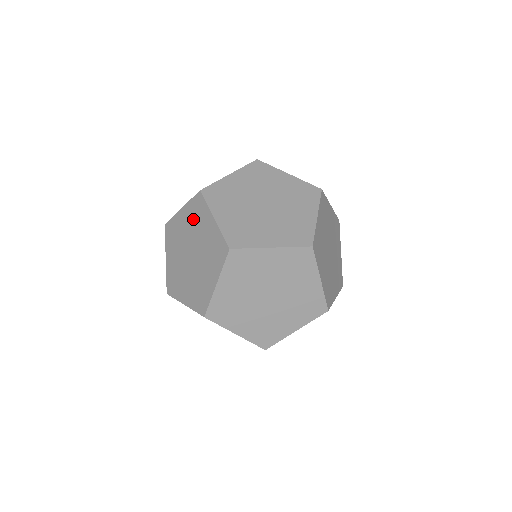
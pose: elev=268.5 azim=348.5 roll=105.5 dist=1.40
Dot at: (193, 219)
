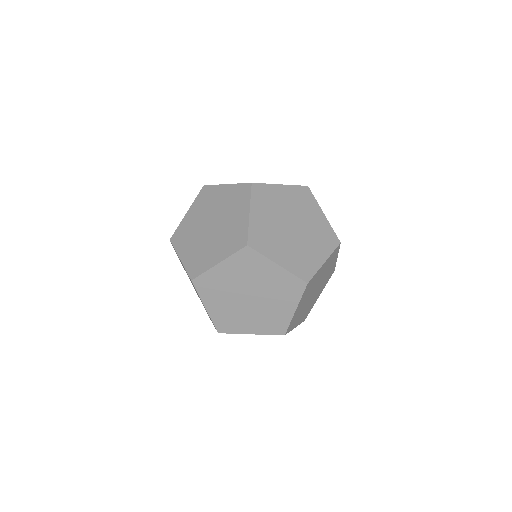
Dot at: occluded
